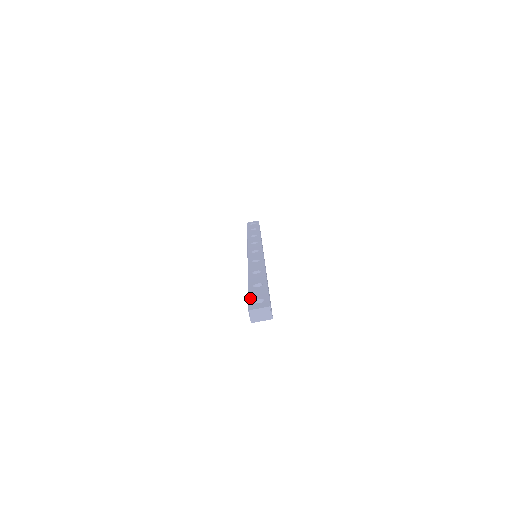
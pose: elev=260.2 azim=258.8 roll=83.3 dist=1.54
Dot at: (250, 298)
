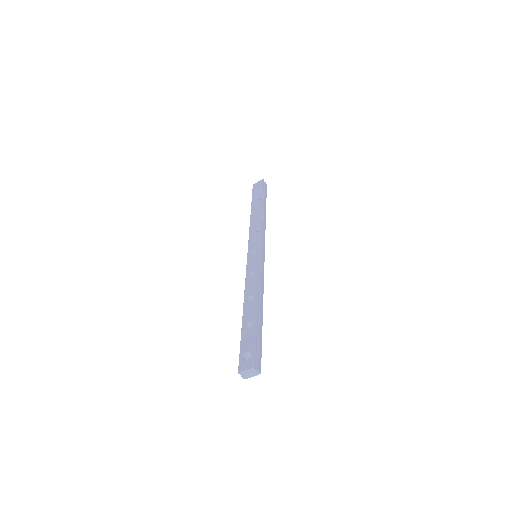
Dot at: (241, 350)
